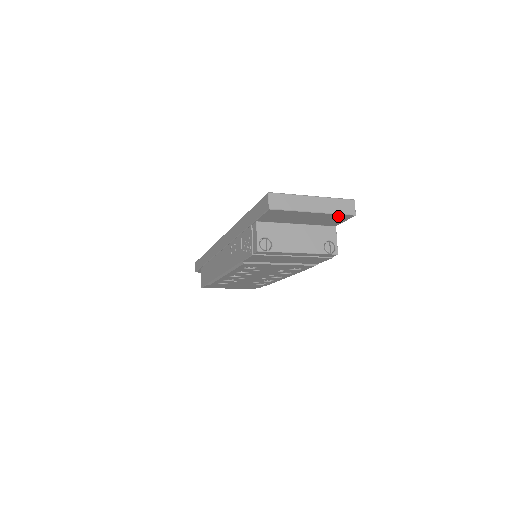
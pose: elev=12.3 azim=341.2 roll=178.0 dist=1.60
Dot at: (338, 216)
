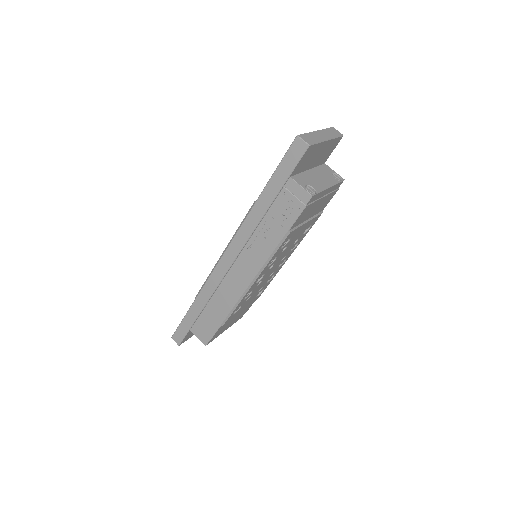
Dot at: (335, 142)
